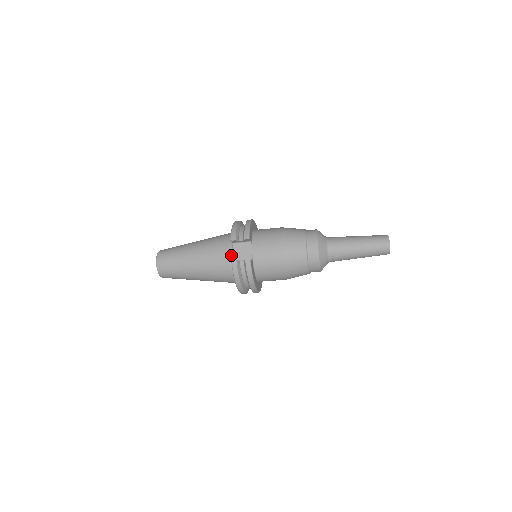
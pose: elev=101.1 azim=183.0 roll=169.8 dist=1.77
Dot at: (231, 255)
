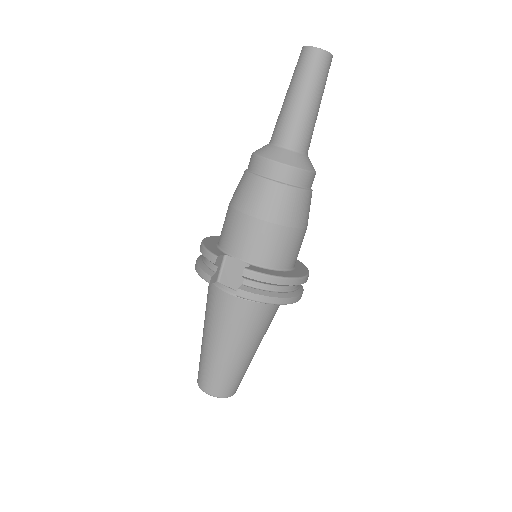
Dot at: (232, 292)
